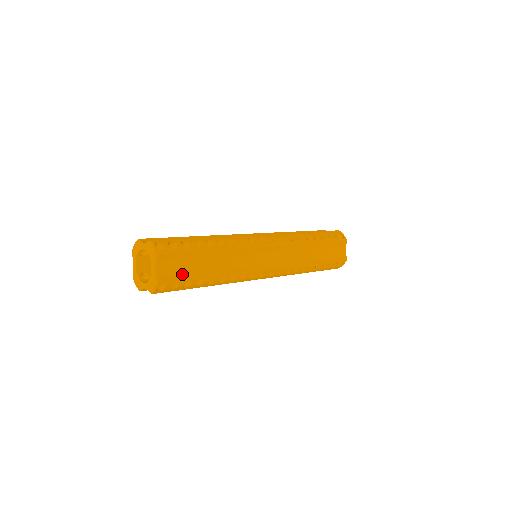
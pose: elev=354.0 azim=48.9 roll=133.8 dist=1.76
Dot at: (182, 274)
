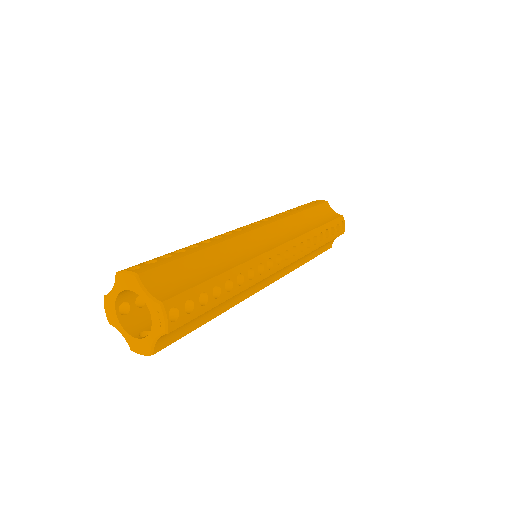
Dot at: (187, 286)
